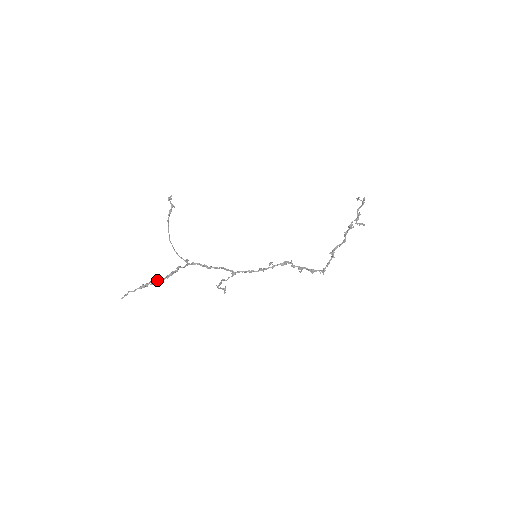
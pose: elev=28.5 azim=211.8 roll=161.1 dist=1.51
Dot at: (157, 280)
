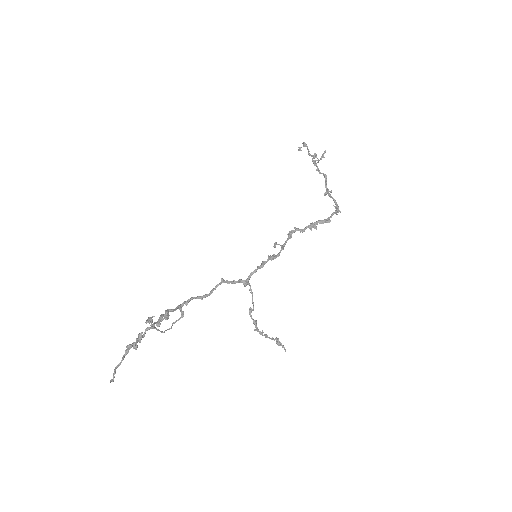
Dot at: (144, 332)
